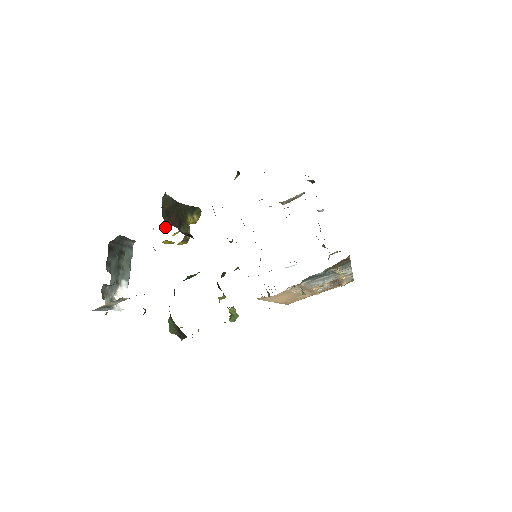
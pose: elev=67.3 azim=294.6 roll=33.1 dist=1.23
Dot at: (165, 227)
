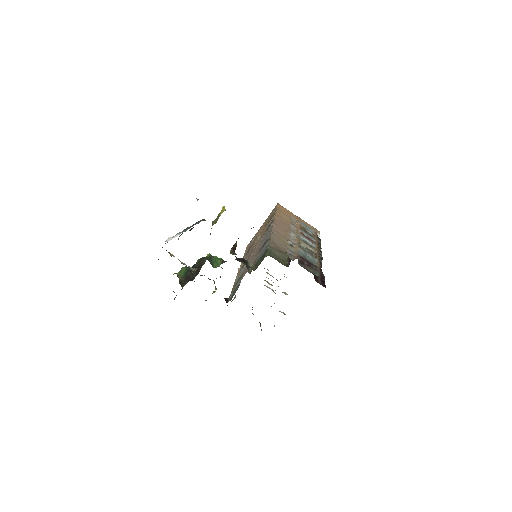
Dot at: occluded
